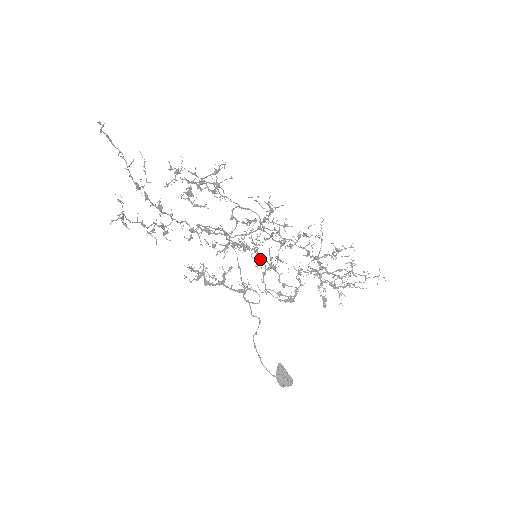
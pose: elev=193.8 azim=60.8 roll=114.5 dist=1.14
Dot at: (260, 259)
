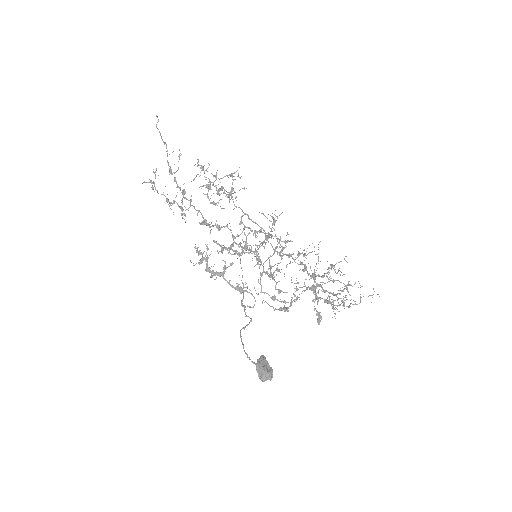
Dot at: (260, 261)
